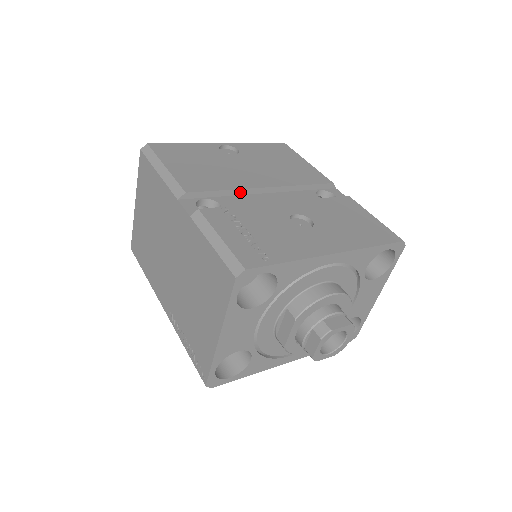
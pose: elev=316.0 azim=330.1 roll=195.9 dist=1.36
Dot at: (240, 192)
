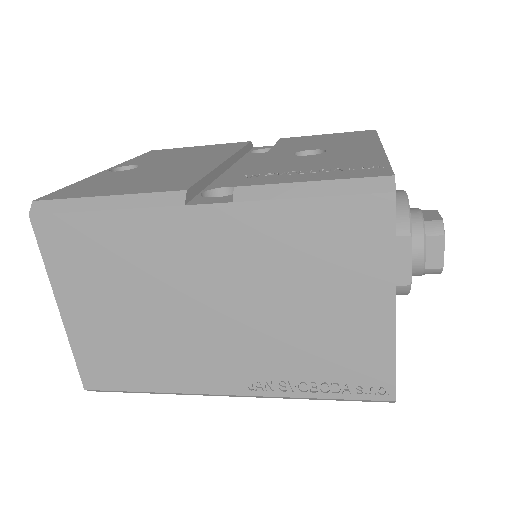
Dot at: (215, 174)
